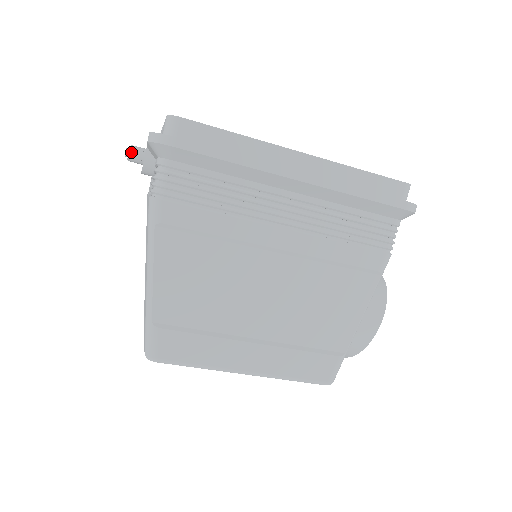
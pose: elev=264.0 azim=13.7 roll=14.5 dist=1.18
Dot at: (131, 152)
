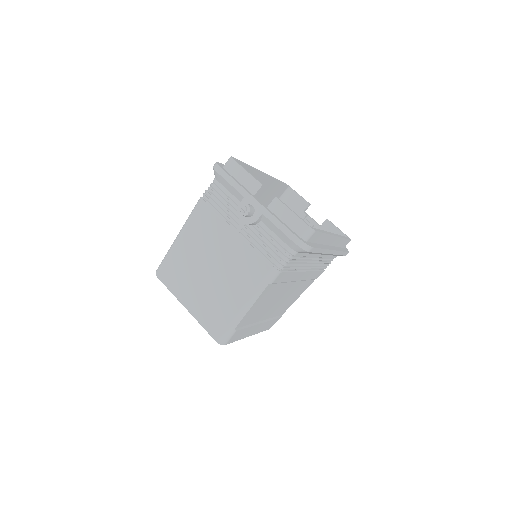
Dot at: (249, 213)
